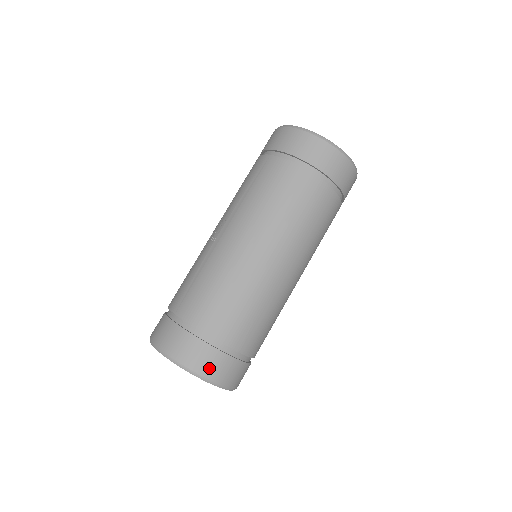
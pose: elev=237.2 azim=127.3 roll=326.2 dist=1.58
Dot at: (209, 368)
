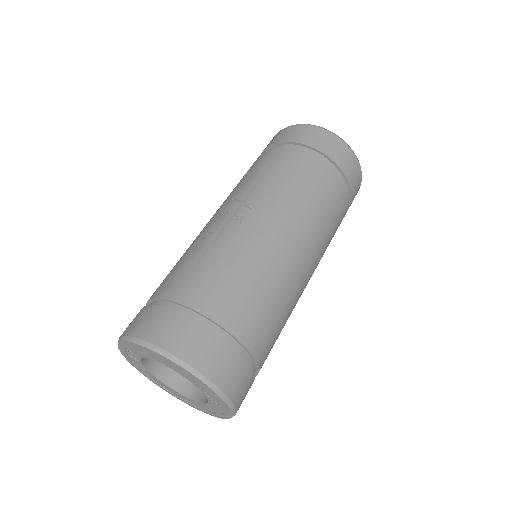
Dot at: (235, 386)
